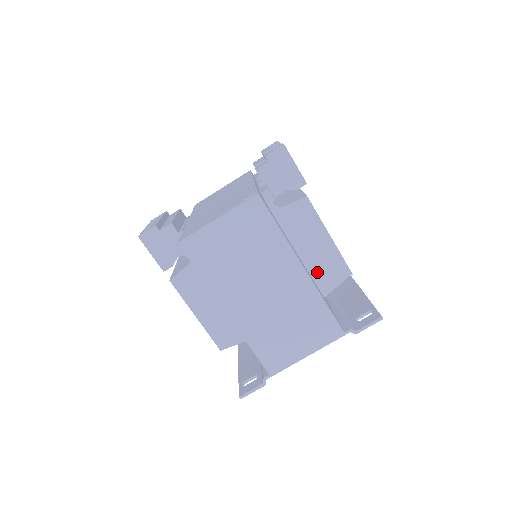
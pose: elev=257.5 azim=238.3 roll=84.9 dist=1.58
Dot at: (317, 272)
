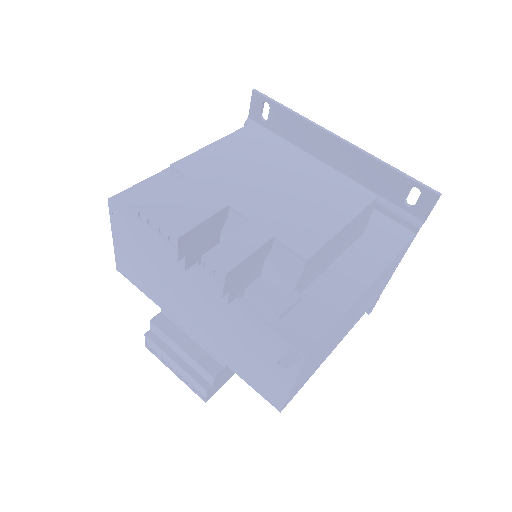
Dot at: (351, 238)
